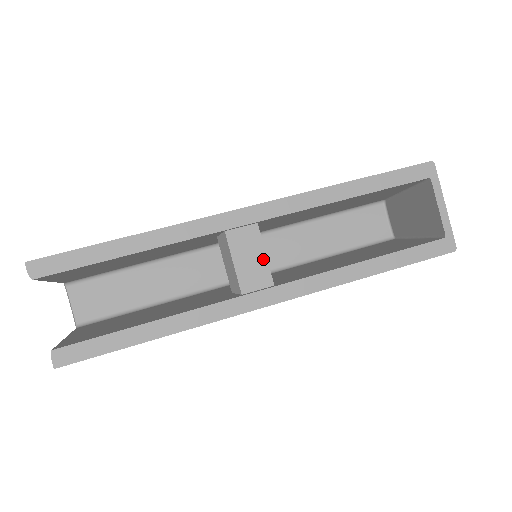
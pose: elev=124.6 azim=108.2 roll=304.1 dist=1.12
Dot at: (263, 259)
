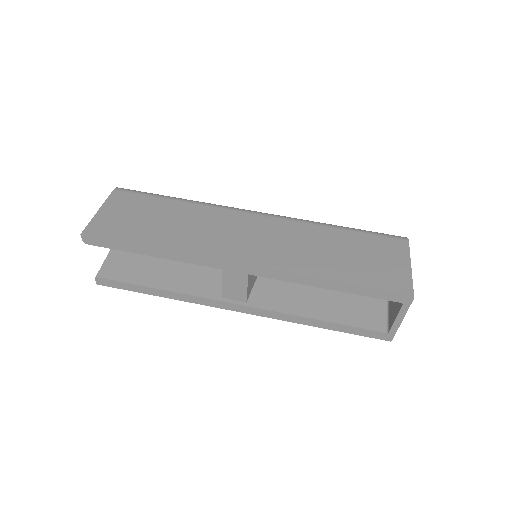
Dot at: (244, 289)
